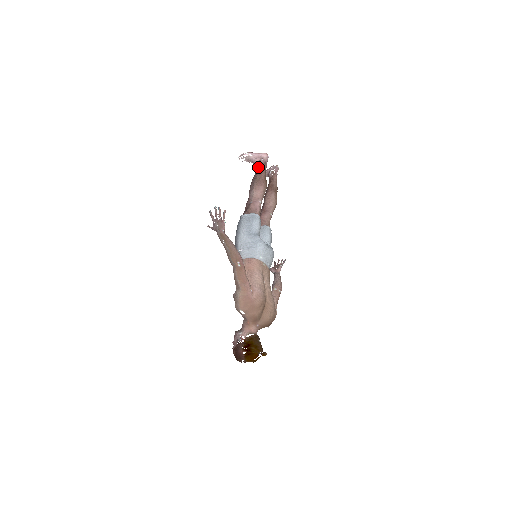
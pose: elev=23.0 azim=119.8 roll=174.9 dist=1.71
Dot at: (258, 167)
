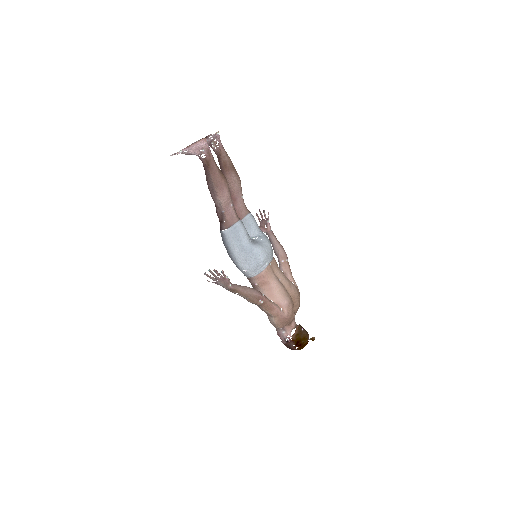
Dot at: (204, 163)
